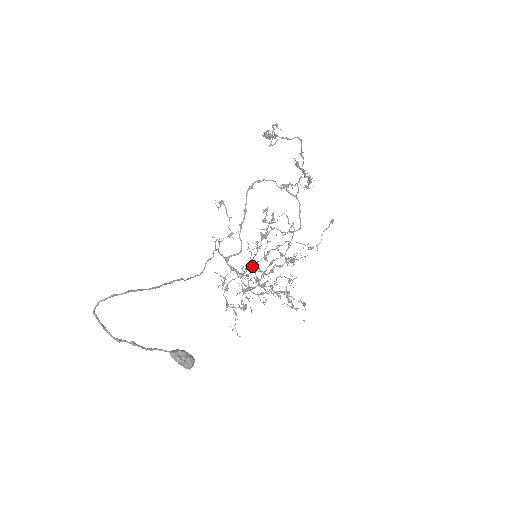
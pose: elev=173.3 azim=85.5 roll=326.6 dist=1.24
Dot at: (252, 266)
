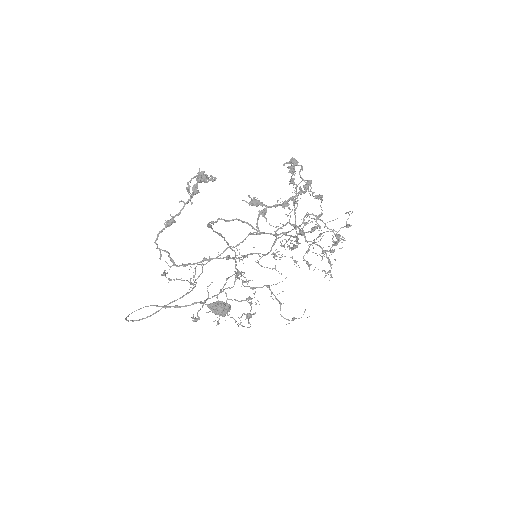
Dot at: occluded
